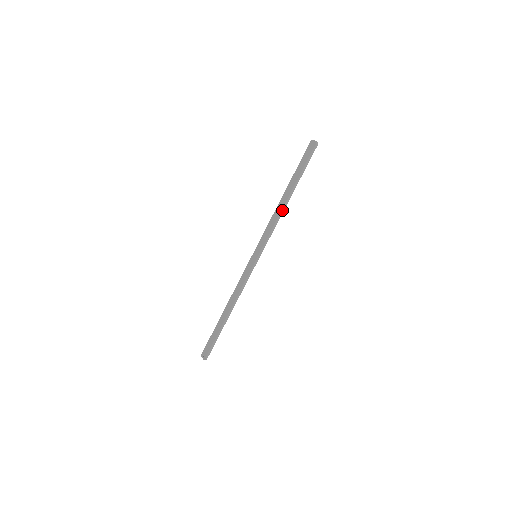
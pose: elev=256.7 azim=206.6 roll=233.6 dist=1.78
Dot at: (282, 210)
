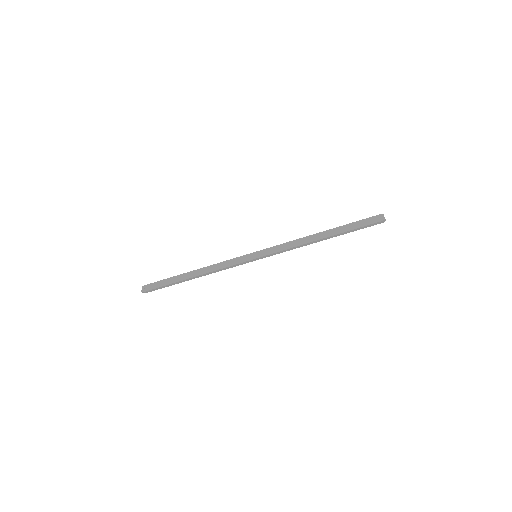
Dot at: (309, 243)
